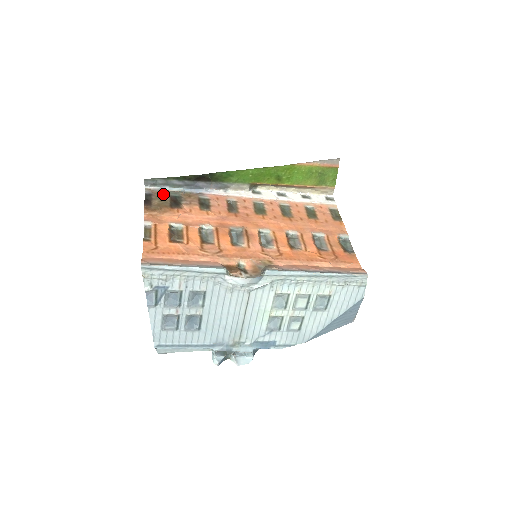
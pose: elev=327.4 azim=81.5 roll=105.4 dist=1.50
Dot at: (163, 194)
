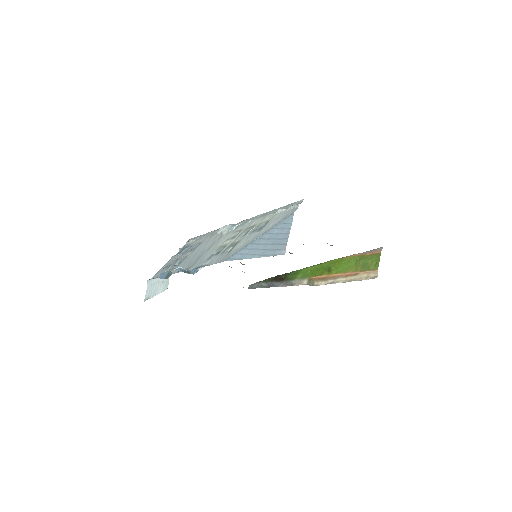
Dot at: occluded
